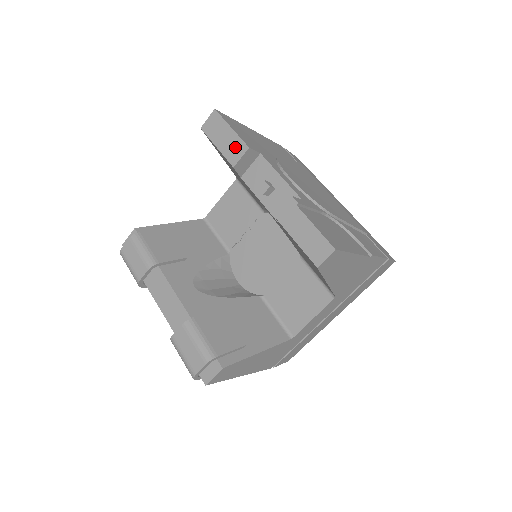
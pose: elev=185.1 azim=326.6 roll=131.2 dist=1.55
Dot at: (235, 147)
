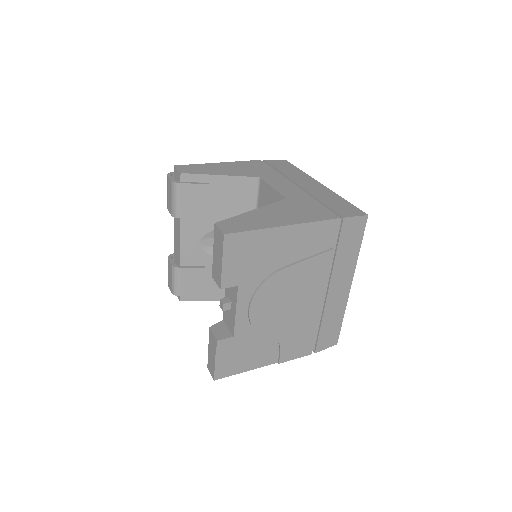
Dot at: (217, 273)
